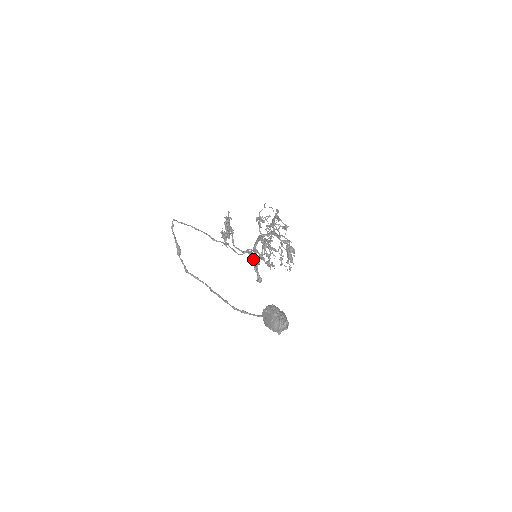
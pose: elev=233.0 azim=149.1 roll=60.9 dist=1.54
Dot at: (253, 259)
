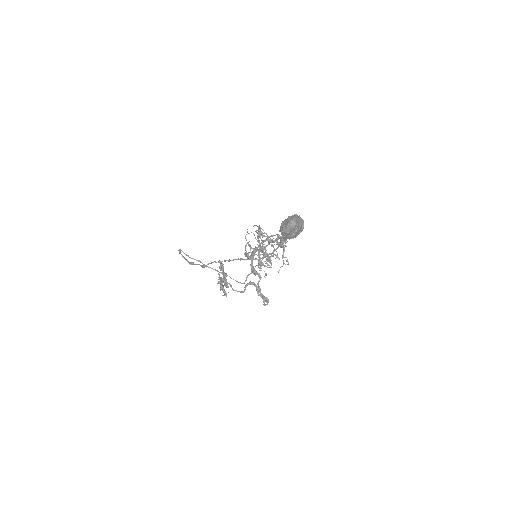
Dot at: (254, 284)
